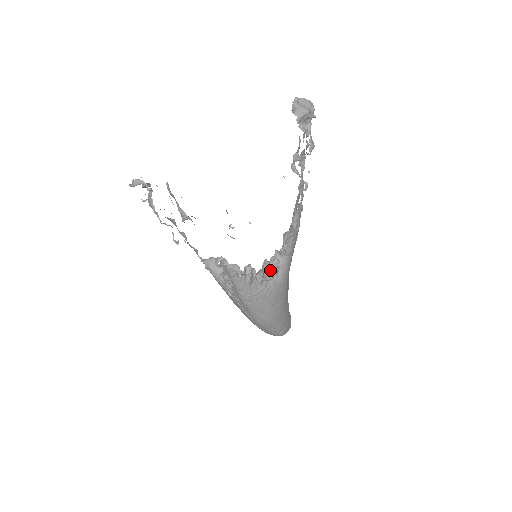
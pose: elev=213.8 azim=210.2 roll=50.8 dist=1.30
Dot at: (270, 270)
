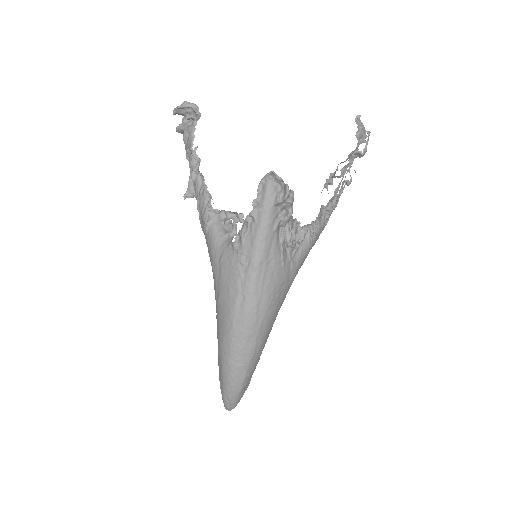
Dot at: (294, 237)
